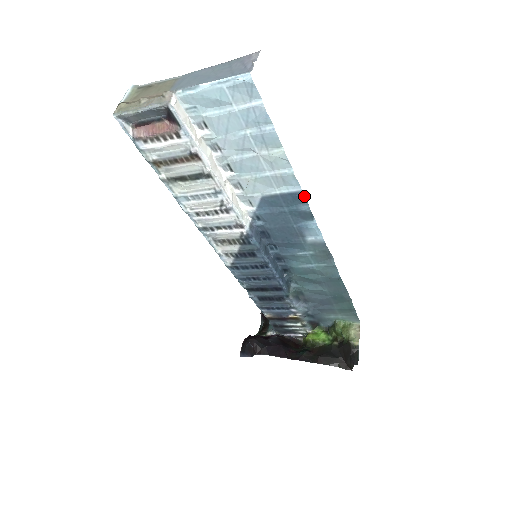
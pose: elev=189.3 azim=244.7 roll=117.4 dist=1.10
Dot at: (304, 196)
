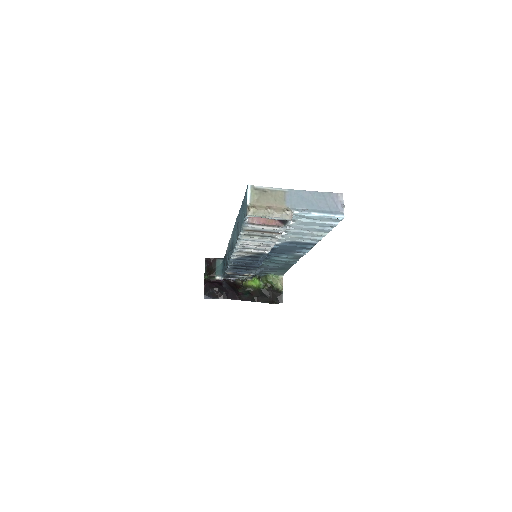
Dot at: occluded
